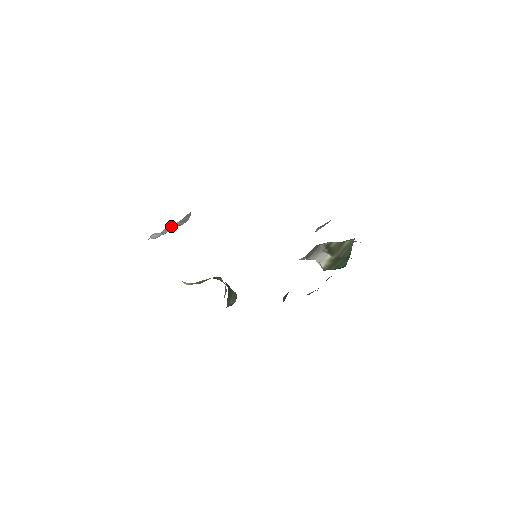
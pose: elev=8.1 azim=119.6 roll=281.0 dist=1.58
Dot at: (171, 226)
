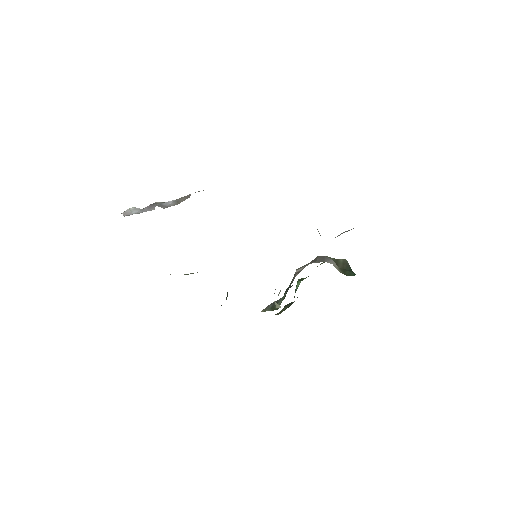
Dot at: (155, 205)
